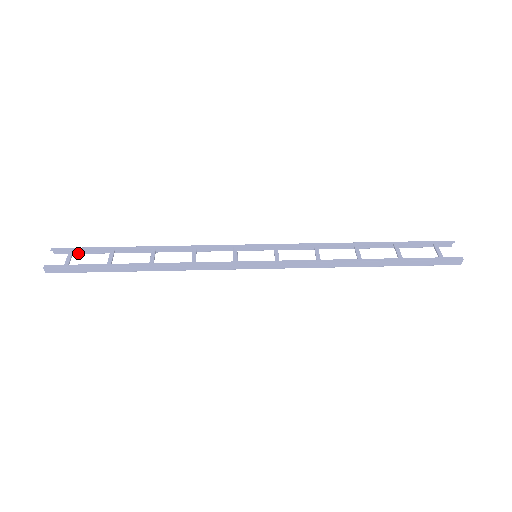
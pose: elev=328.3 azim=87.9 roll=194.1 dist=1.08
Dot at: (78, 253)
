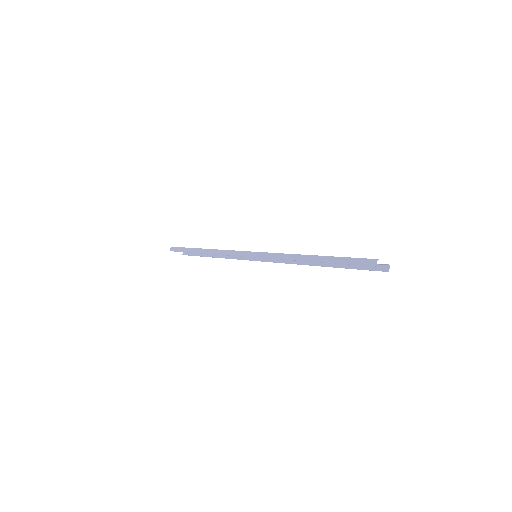
Dot at: (190, 255)
